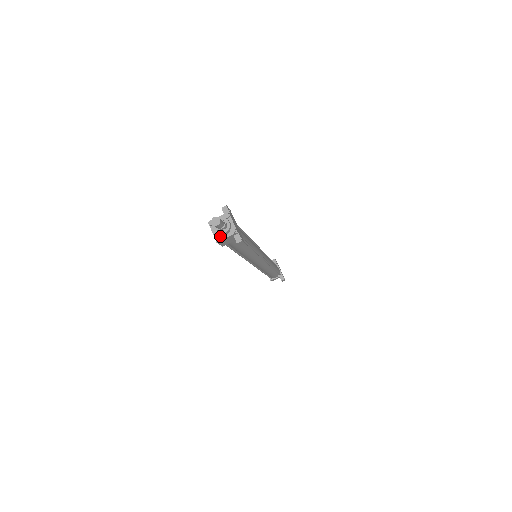
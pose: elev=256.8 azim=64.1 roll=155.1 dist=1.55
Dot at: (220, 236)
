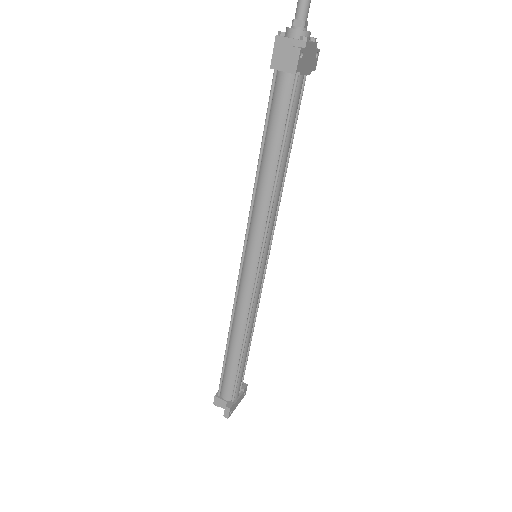
Dot at: (286, 36)
